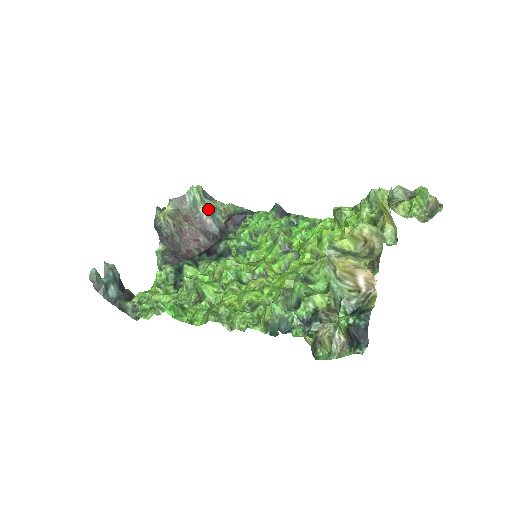
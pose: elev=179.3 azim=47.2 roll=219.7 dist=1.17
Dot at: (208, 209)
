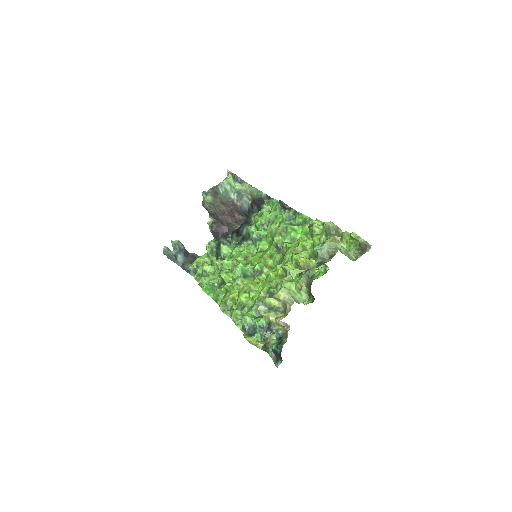
Dot at: (237, 195)
